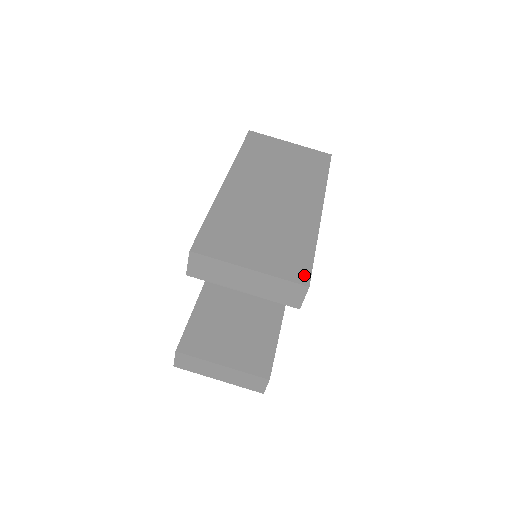
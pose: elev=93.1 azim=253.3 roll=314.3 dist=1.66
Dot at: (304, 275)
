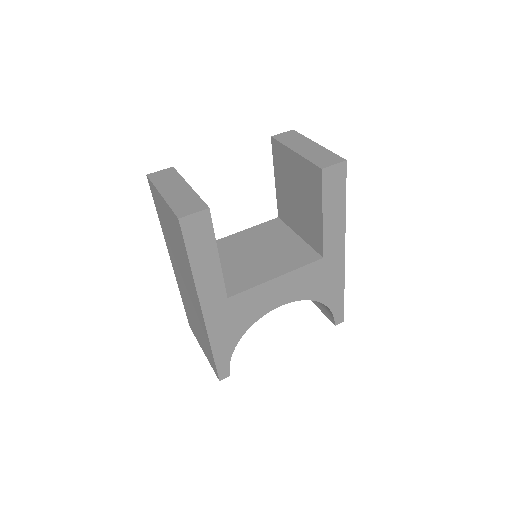
Dot at: occluded
